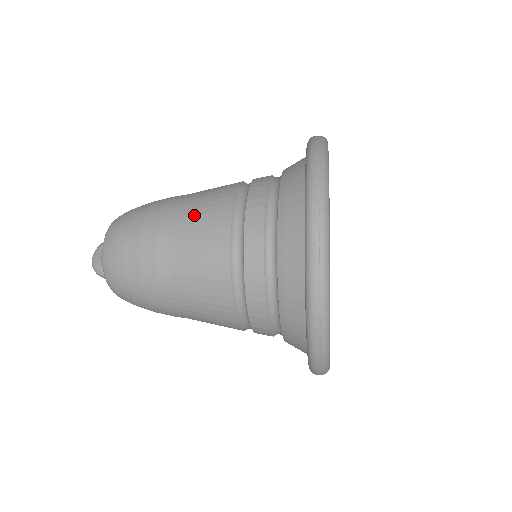
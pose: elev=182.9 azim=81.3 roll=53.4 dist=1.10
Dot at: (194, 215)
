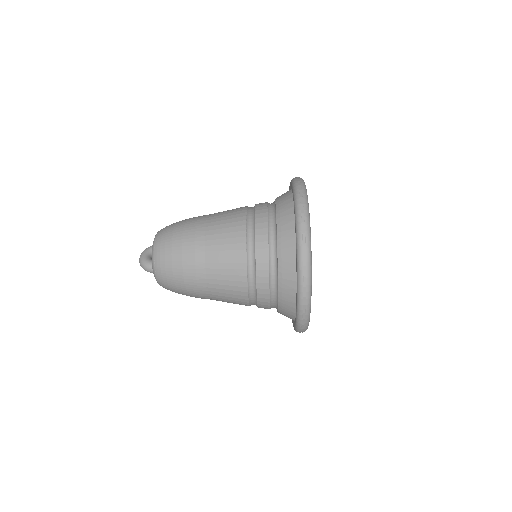
Dot at: (220, 224)
